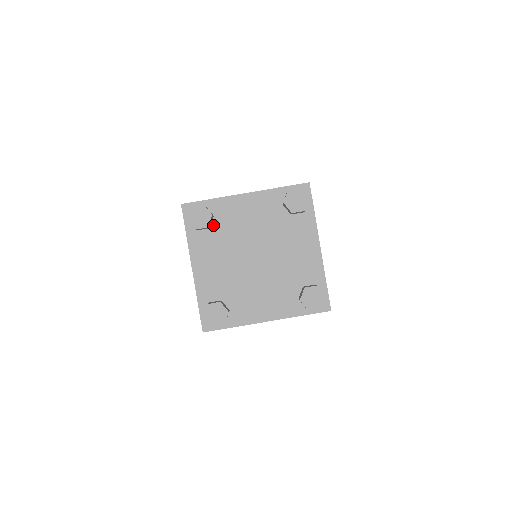
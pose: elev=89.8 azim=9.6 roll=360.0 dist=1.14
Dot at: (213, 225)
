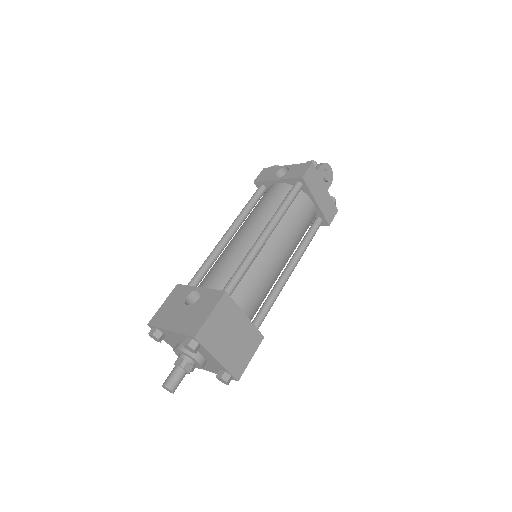
Dot at: (166, 336)
